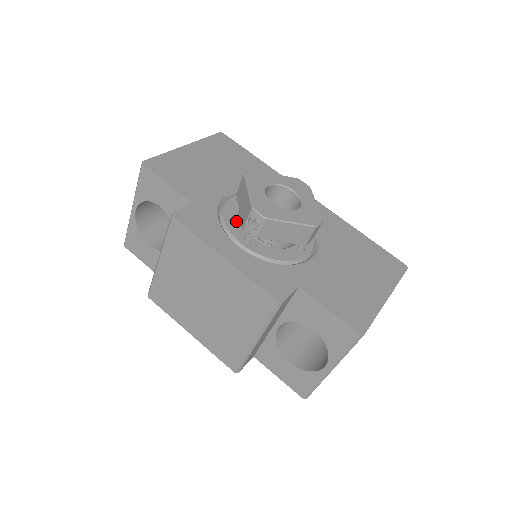
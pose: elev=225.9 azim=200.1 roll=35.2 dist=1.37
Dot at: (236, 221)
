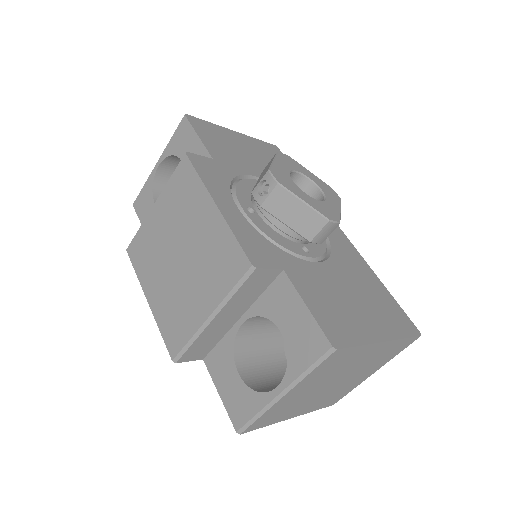
Dot at: (248, 193)
